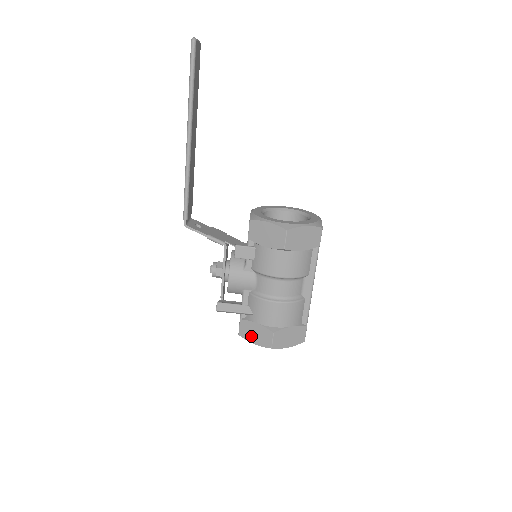
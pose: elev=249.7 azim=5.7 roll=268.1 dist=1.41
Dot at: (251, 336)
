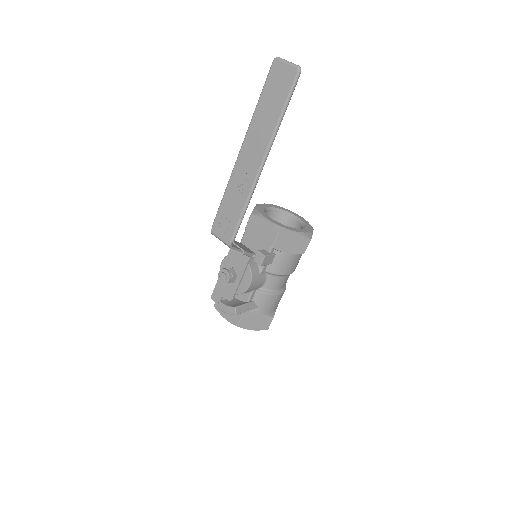
Dot at: (251, 325)
